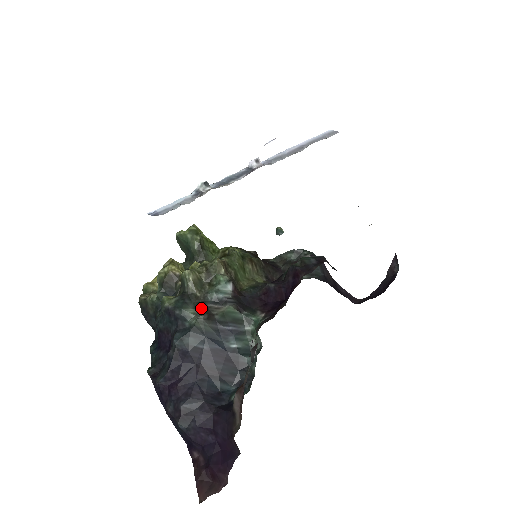
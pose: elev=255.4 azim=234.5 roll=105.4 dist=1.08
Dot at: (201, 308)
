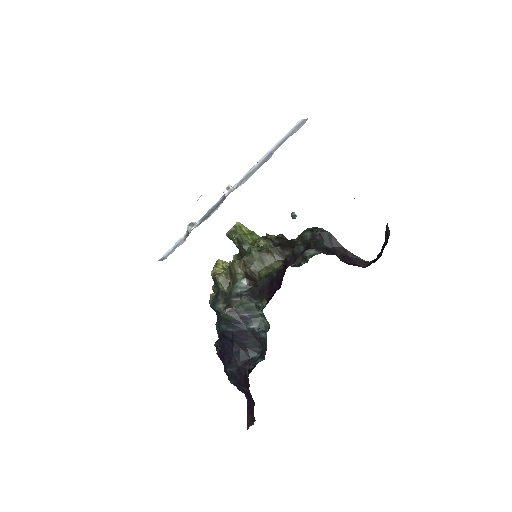
Dot at: (227, 302)
